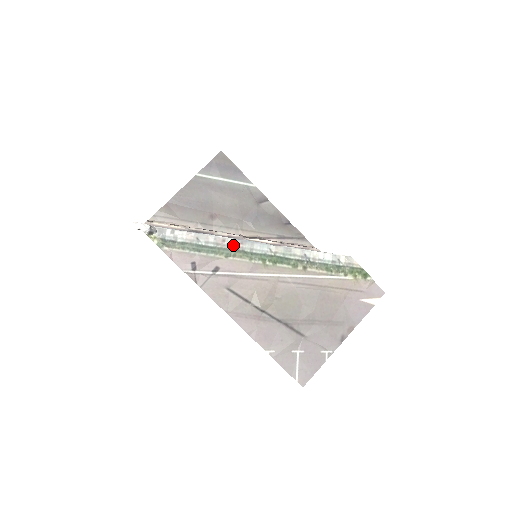
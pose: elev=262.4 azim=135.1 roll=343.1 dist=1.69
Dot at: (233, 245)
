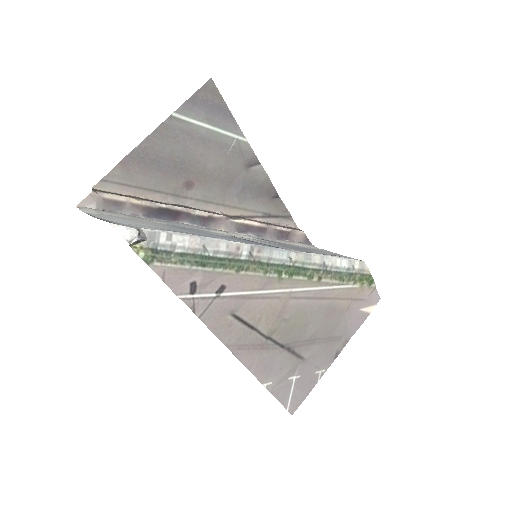
Dot at: (249, 254)
